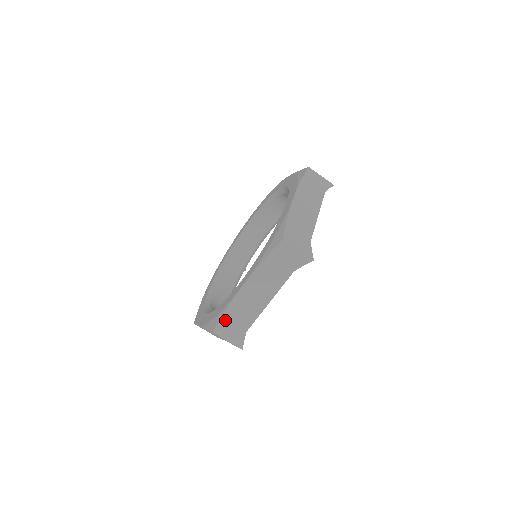
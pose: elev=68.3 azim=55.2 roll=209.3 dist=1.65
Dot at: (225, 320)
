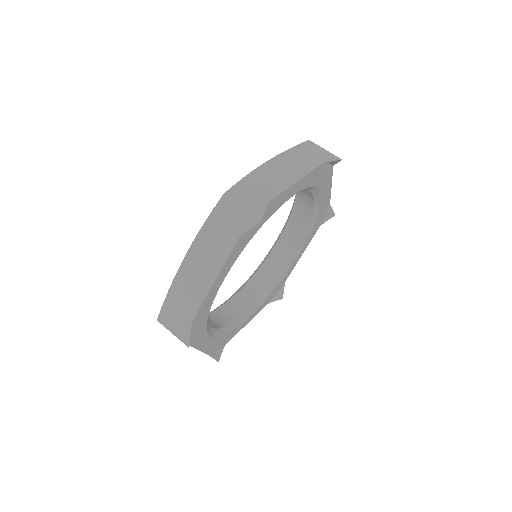
Dot at: (242, 186)
